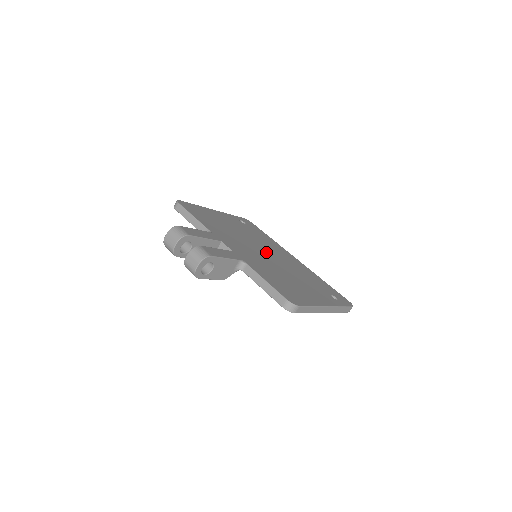
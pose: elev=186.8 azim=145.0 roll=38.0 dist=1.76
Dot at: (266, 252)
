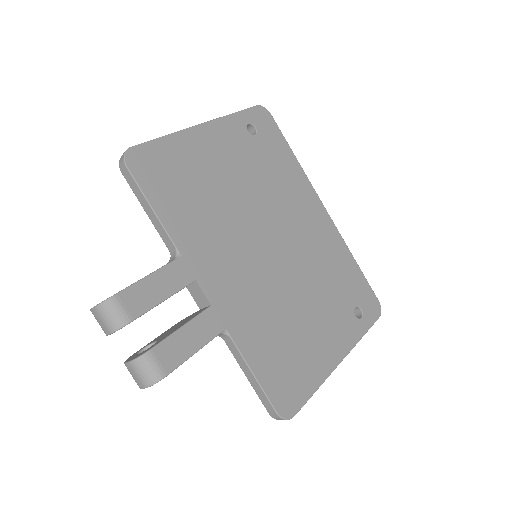
Dot at: (275, 239)
